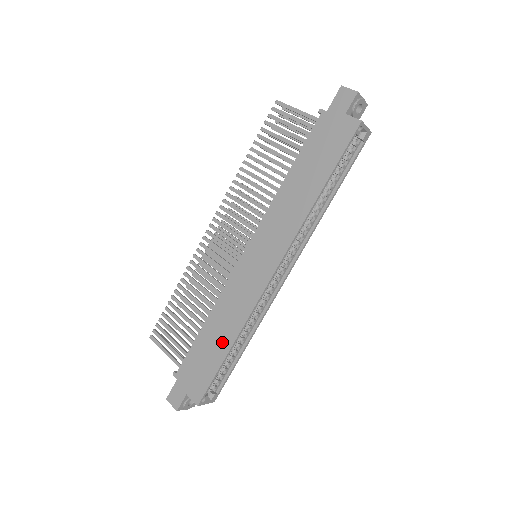
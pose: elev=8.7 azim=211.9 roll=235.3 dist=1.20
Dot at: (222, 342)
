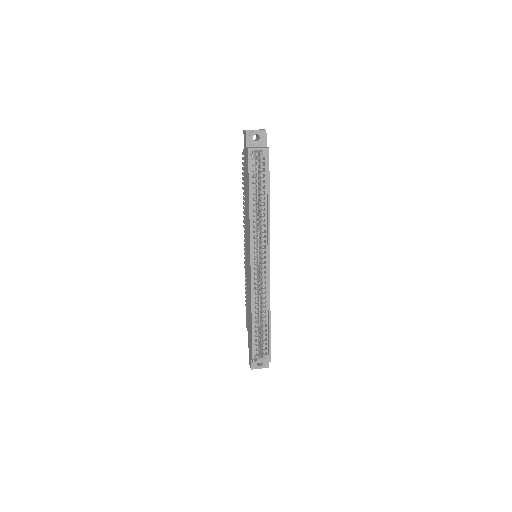
Dot at: (250, 318)
